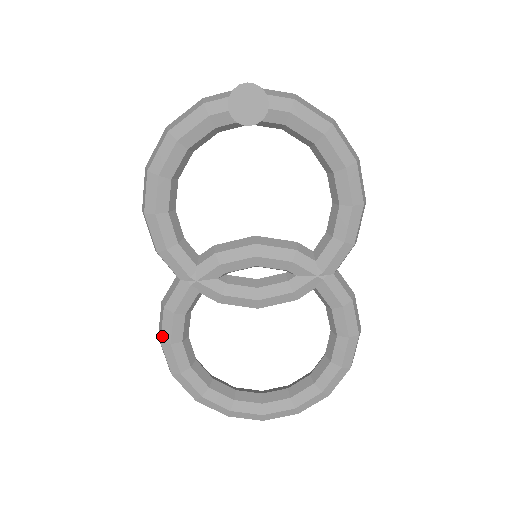
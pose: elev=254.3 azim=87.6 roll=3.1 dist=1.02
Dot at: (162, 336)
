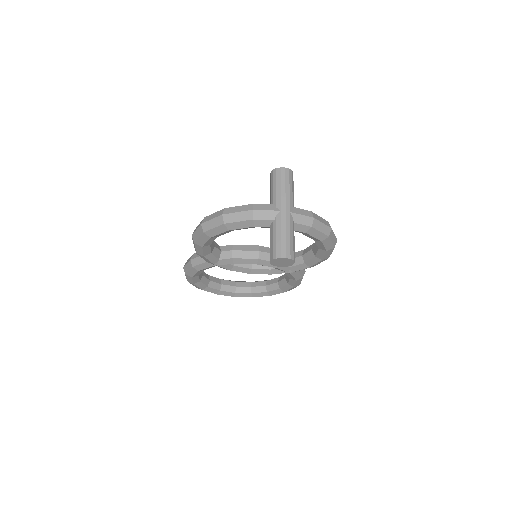
Dot at: (187, 273)
